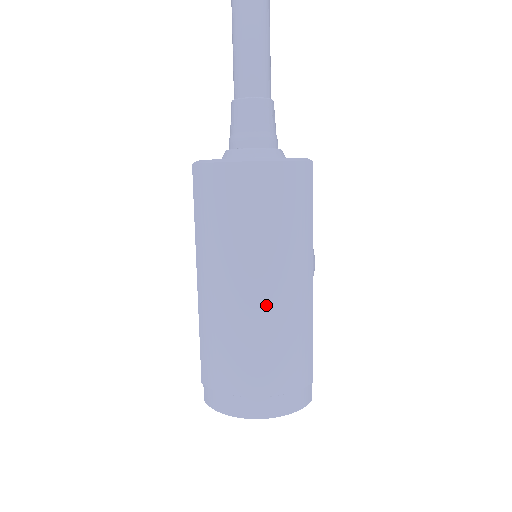
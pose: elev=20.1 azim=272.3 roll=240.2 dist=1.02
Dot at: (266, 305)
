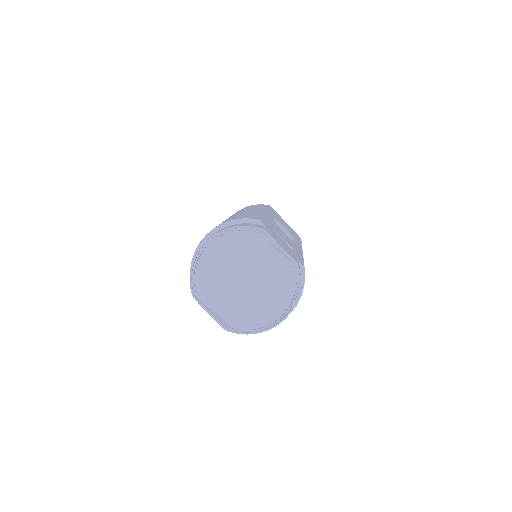
Dot at: occluded
